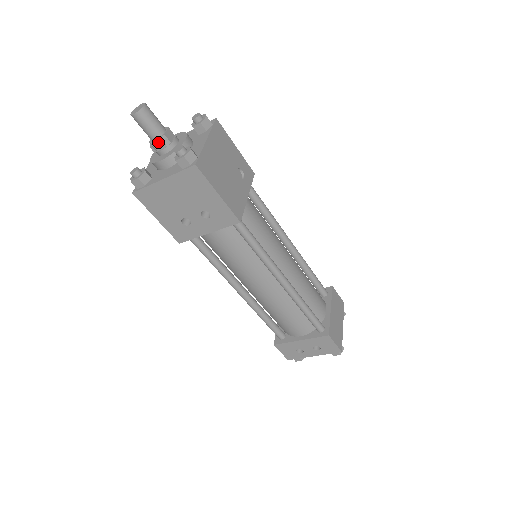
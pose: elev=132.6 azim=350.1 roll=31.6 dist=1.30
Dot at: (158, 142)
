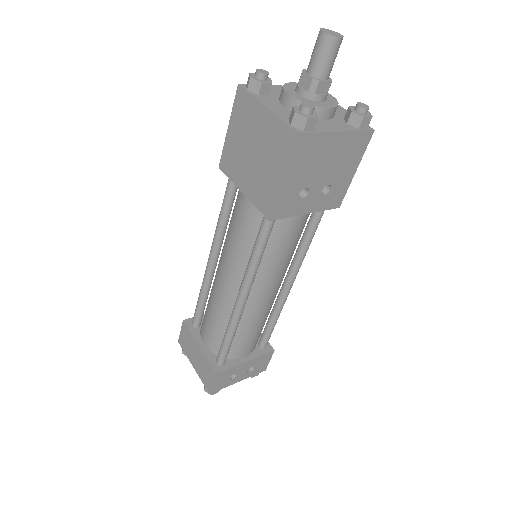
Dot at: (326, 84)
